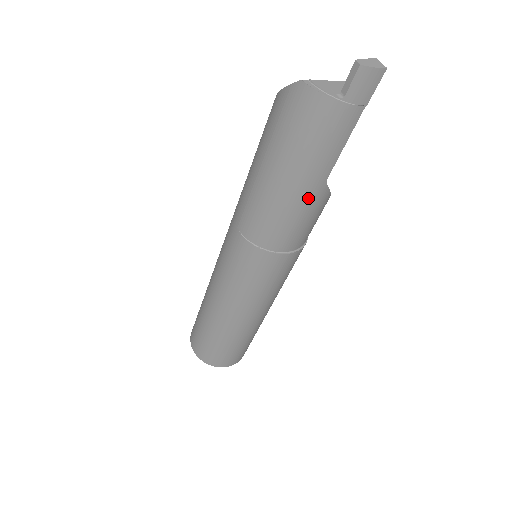
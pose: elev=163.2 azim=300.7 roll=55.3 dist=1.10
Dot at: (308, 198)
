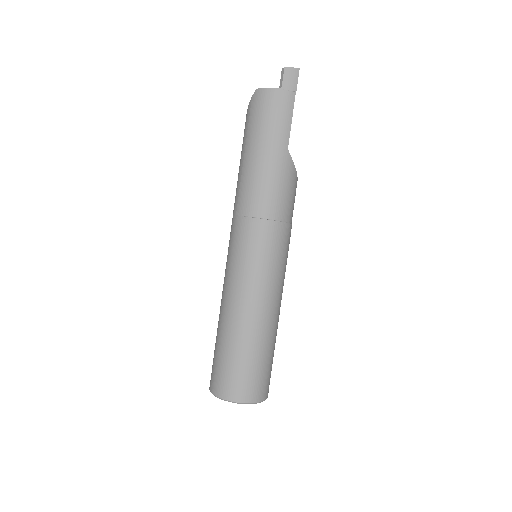
Dot at: (279, 163)
